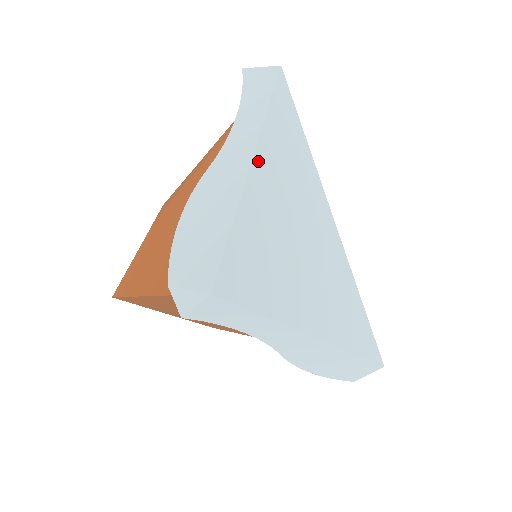
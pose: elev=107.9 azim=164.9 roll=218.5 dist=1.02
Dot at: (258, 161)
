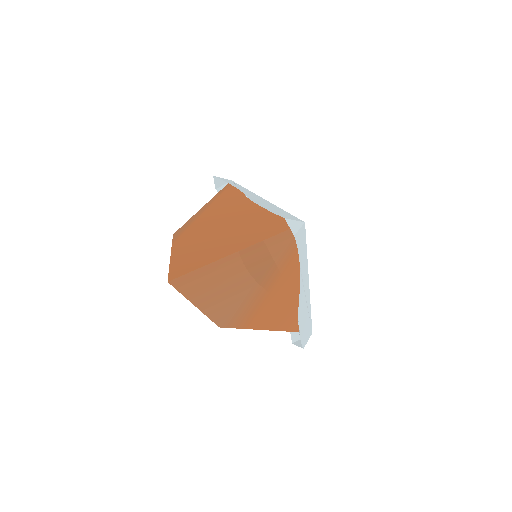
Dot at: occluded
